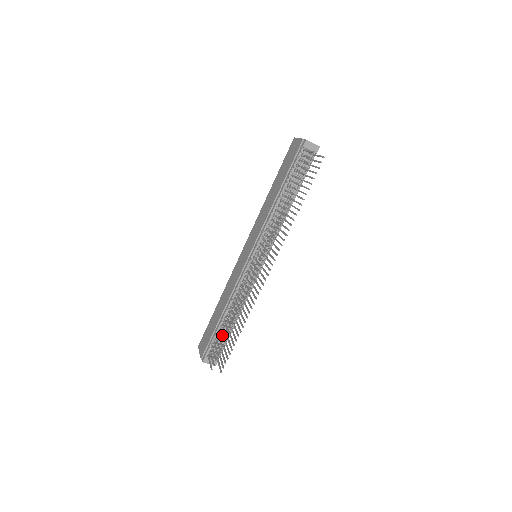
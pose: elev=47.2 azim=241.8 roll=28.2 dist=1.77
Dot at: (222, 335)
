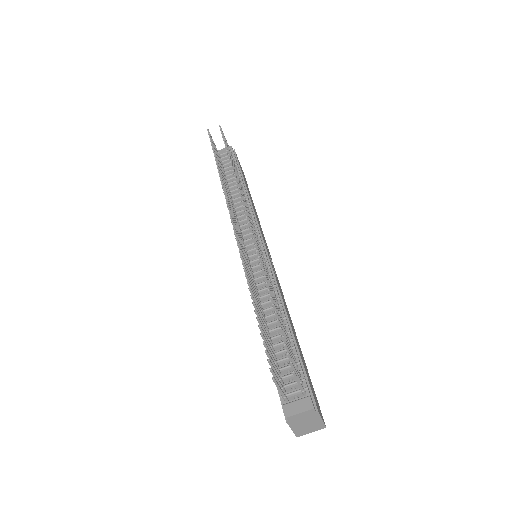
Dot at: occluded
